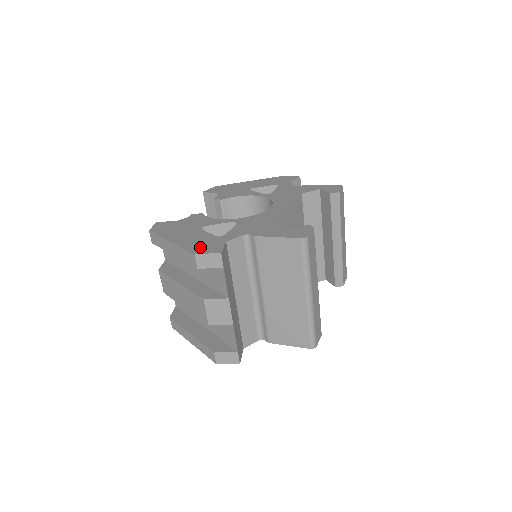
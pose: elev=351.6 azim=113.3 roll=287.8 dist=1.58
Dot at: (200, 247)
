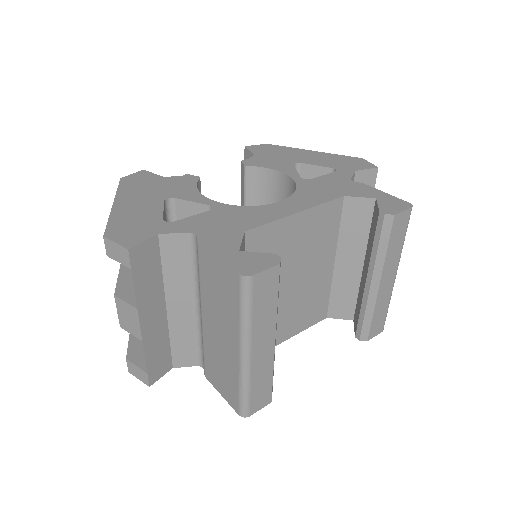
Dot at: (123, 228)
